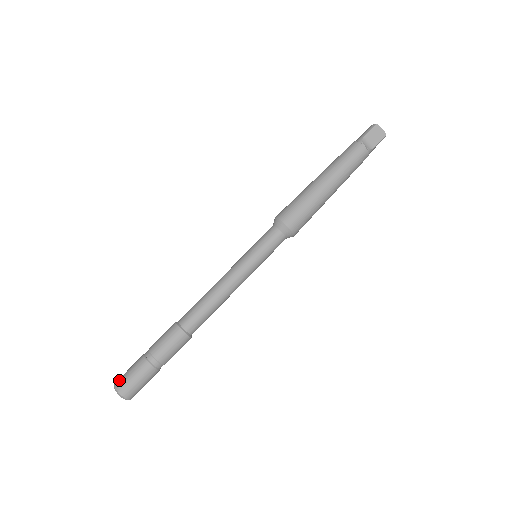
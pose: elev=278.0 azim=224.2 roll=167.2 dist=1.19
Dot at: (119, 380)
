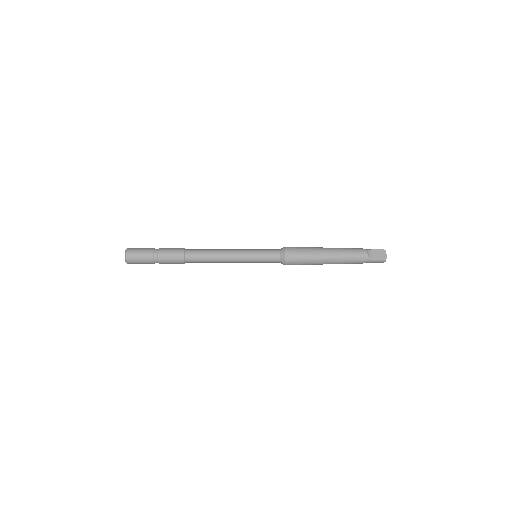
Dot at: (133, 248)
